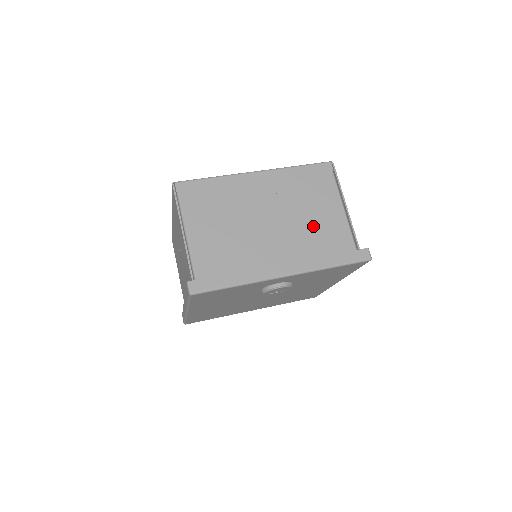
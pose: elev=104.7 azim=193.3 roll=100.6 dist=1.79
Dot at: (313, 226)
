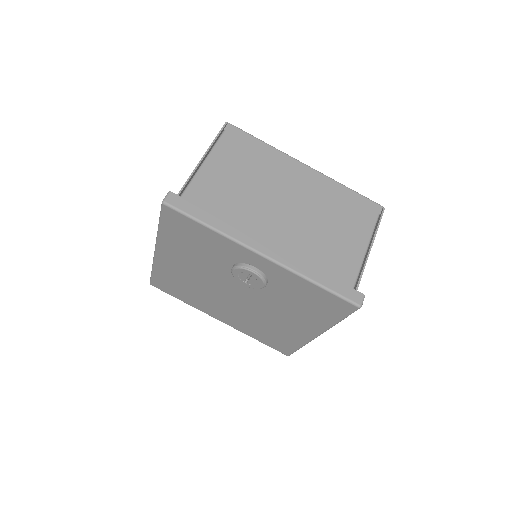
Dot at: (324, 241)
